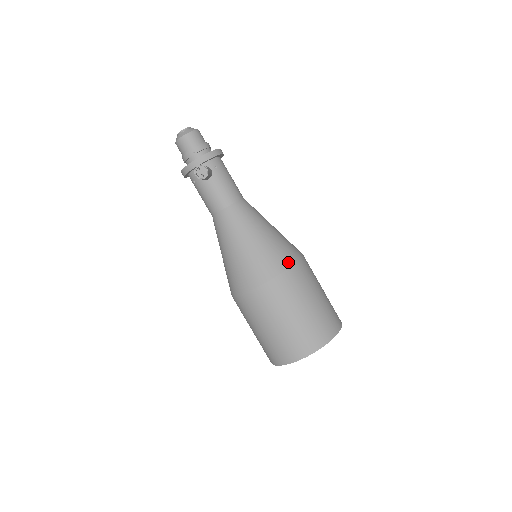
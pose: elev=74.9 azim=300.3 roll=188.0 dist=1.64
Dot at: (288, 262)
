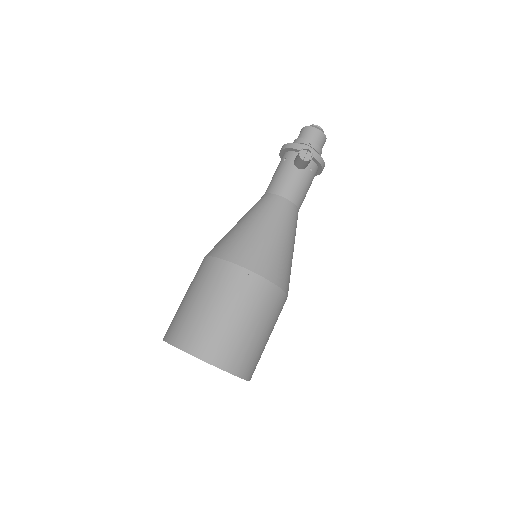
Dot at: (280, 282)
